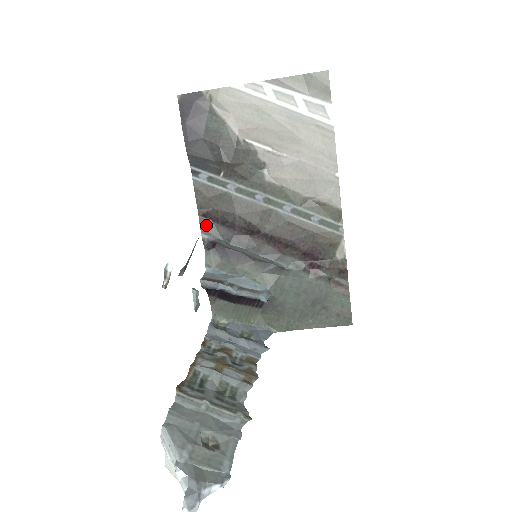
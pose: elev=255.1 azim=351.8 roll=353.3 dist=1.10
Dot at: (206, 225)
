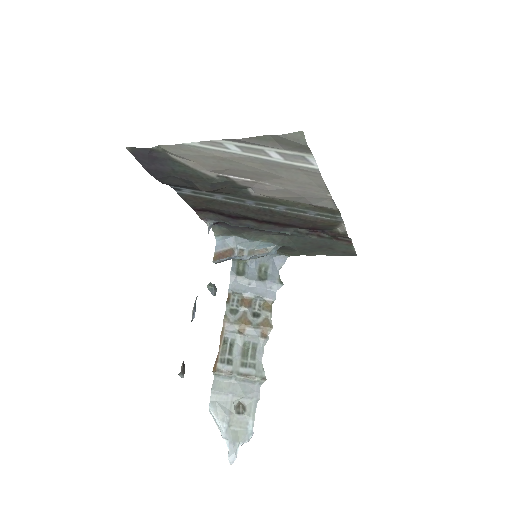
Dot at: (204, 215)
